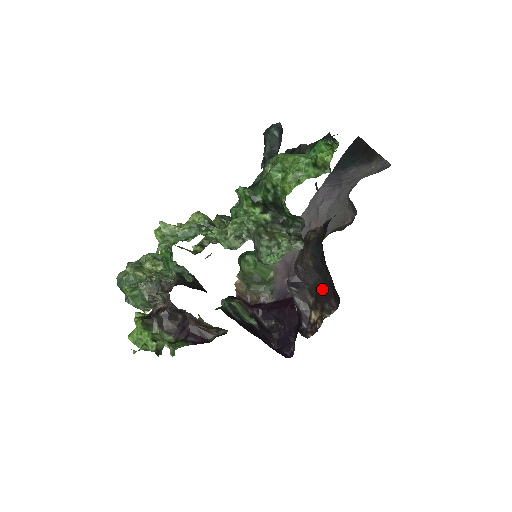
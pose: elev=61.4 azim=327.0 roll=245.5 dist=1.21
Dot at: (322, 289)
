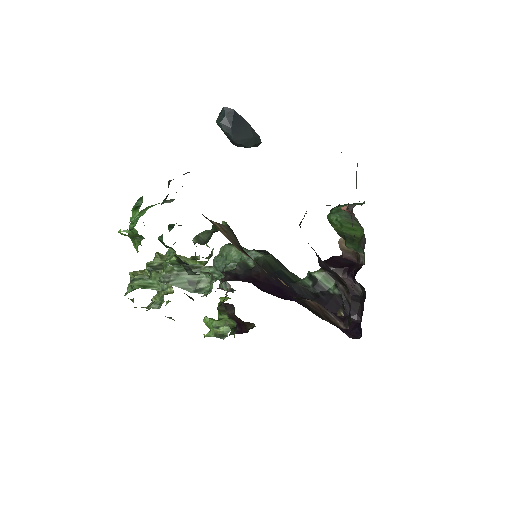
Dot at: occluded
